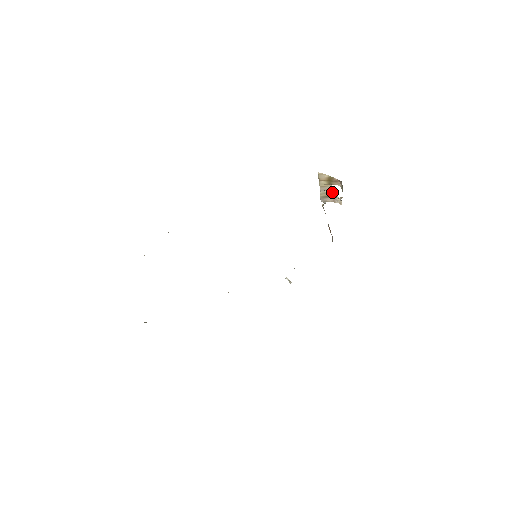
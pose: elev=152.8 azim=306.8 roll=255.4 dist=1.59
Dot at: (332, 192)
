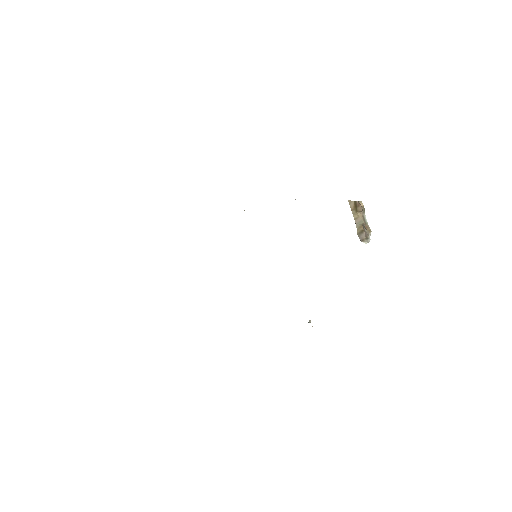
Dot at: (363, 224)
